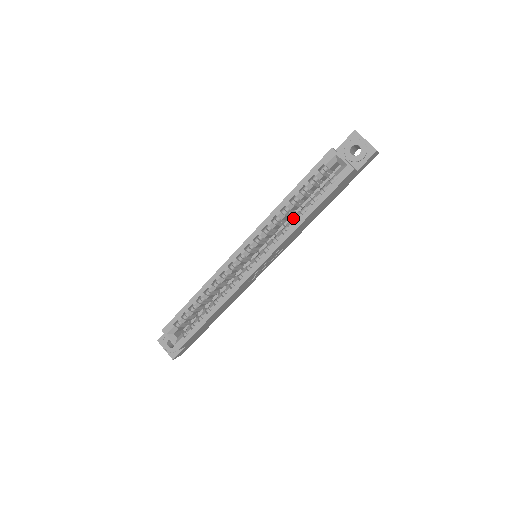
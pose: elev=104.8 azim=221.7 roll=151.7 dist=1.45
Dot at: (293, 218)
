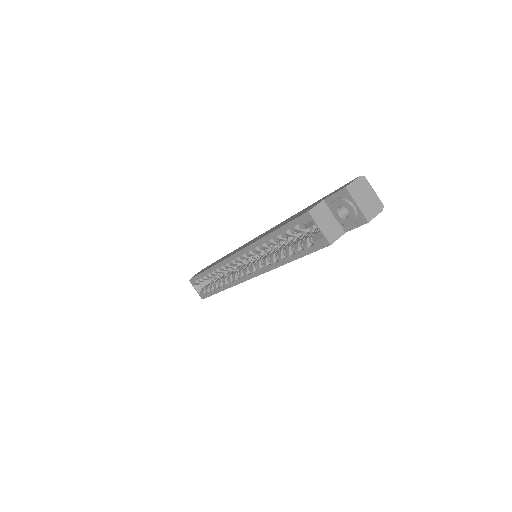
Dot at: (278, 252)
